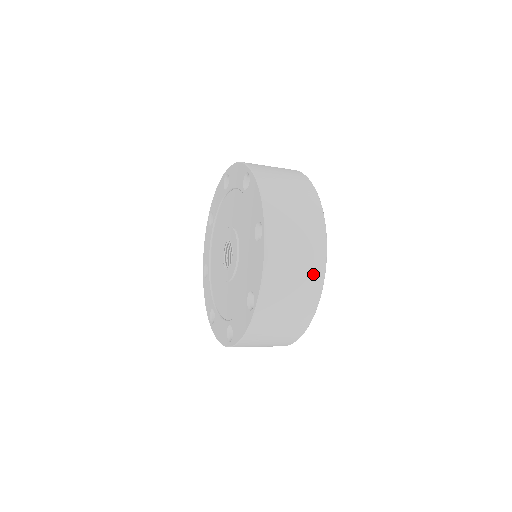
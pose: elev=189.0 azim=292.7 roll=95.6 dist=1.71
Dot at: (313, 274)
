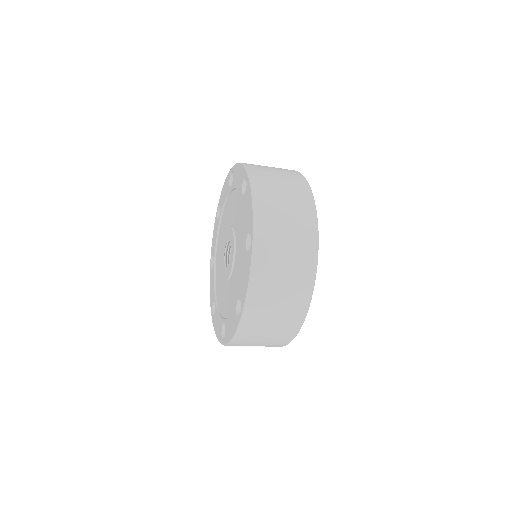
Dot at: (279, 342)
